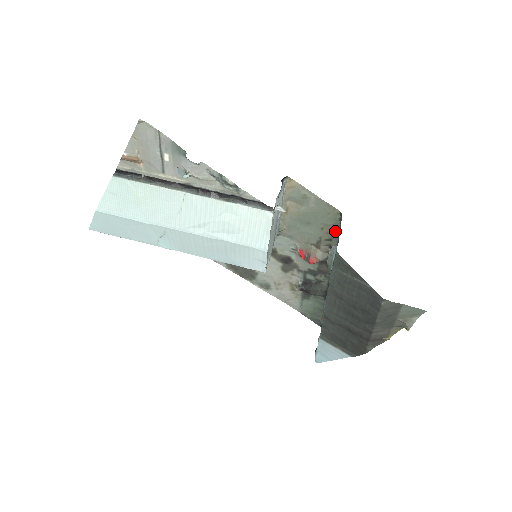
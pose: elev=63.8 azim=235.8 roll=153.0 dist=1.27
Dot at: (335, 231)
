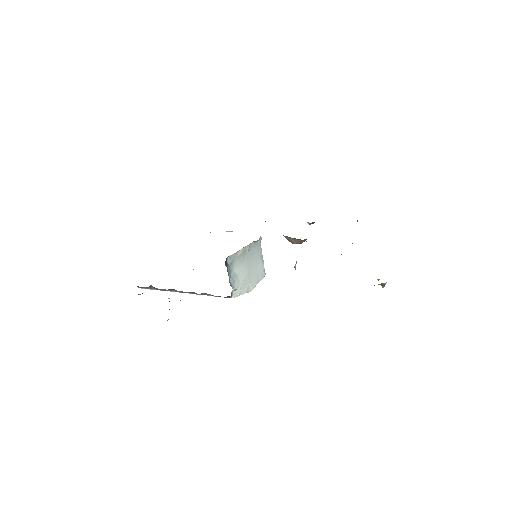
Dot at: occluded
